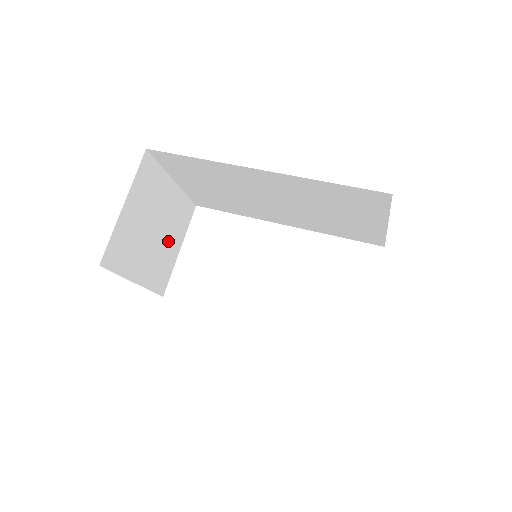
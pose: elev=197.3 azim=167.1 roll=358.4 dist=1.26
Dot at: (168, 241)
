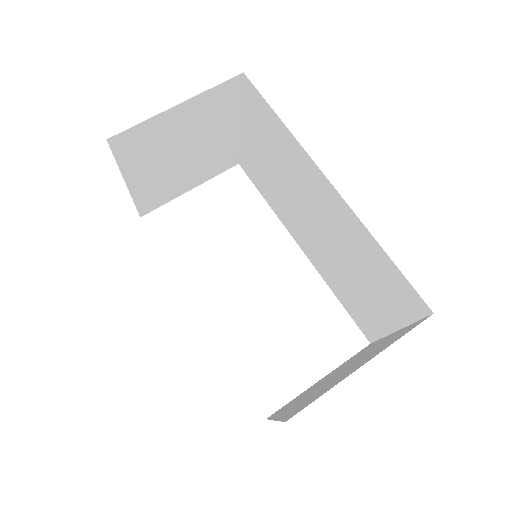
Dot at: (188, 173)
